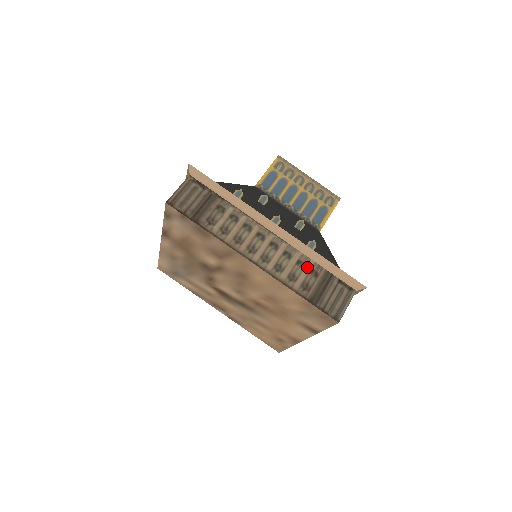
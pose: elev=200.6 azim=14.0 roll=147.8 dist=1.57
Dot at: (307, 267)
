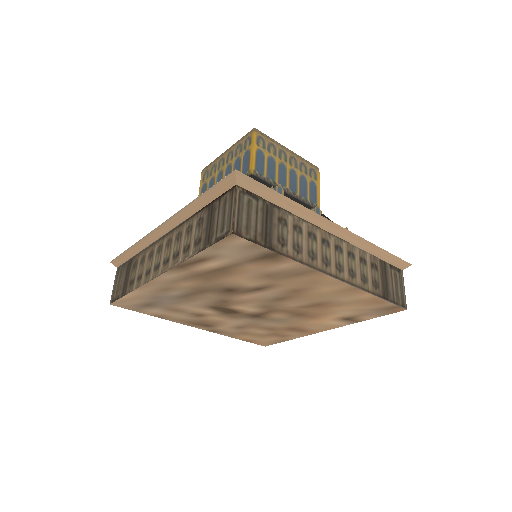
Dot at: (368, 262)
